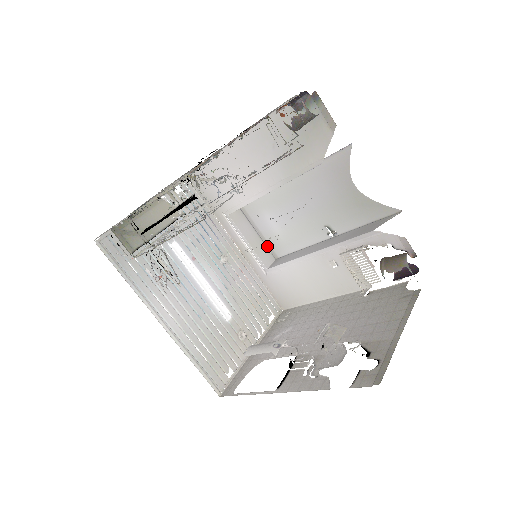
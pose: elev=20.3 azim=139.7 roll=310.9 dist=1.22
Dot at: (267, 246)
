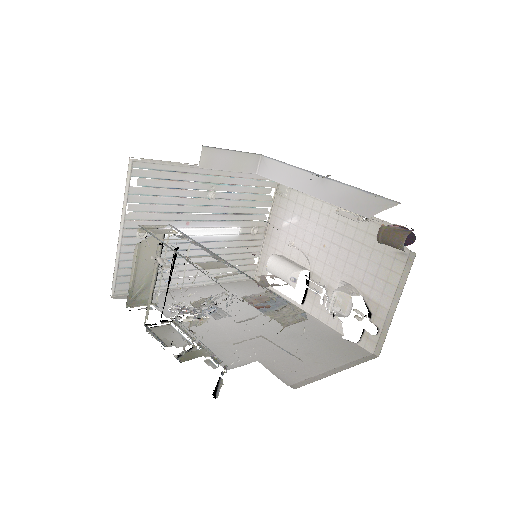
Dot at: (248, 152)
